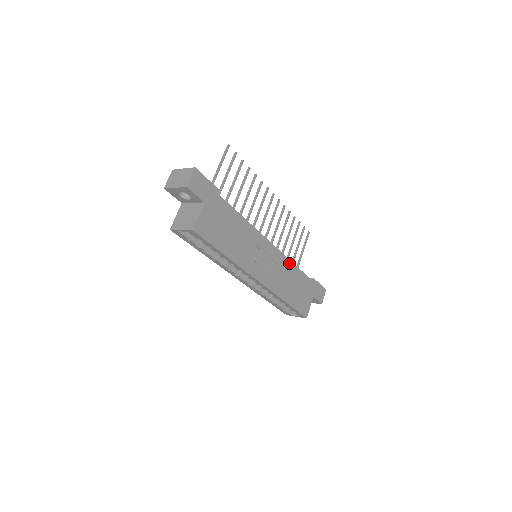
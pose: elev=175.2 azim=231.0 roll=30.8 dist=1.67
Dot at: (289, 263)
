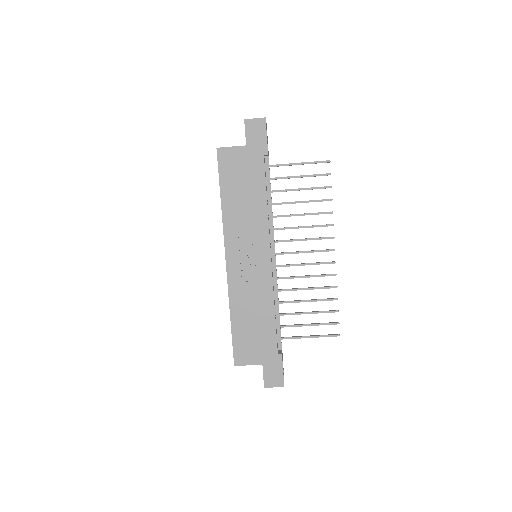
Dot at: (270, 296)
